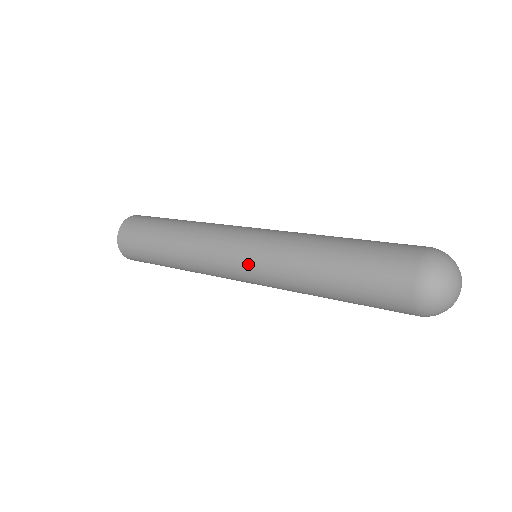
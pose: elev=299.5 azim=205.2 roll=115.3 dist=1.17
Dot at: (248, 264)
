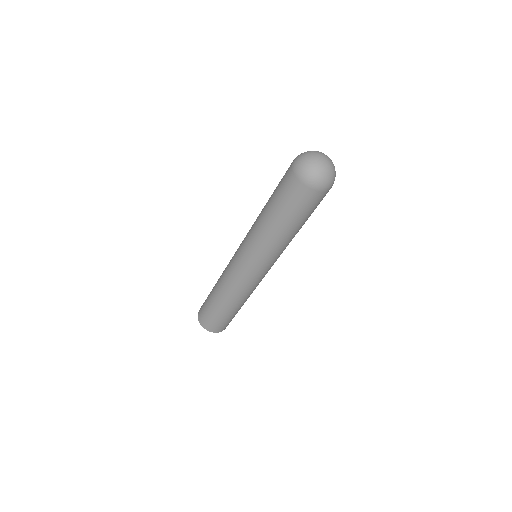
Dot at: (246, 258)
